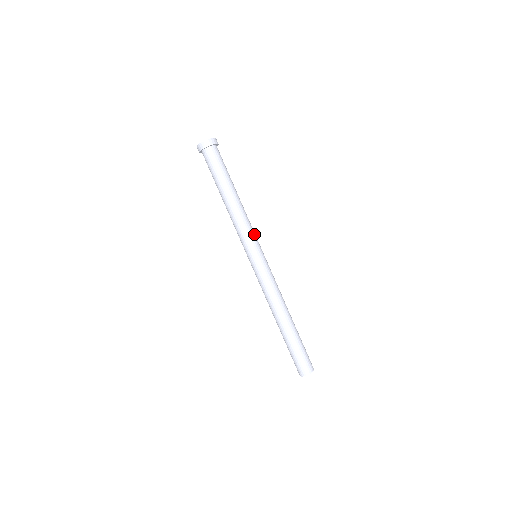
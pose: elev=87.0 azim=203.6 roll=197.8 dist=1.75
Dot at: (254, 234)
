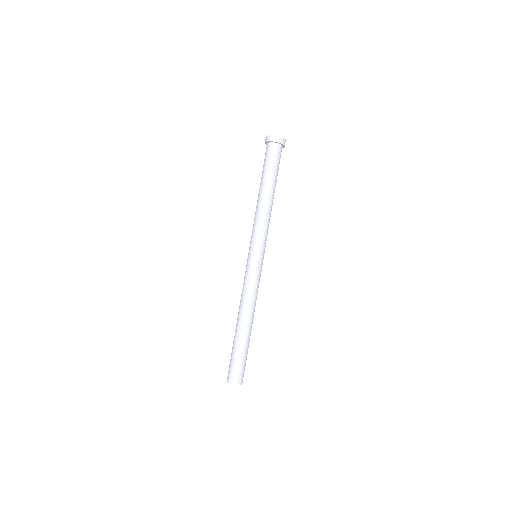
Dot at: (265, 236)
